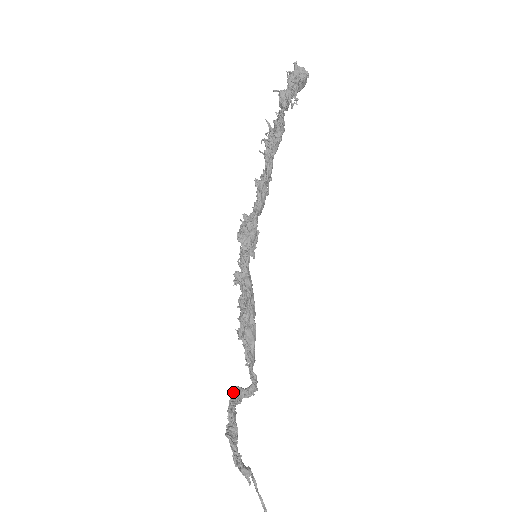
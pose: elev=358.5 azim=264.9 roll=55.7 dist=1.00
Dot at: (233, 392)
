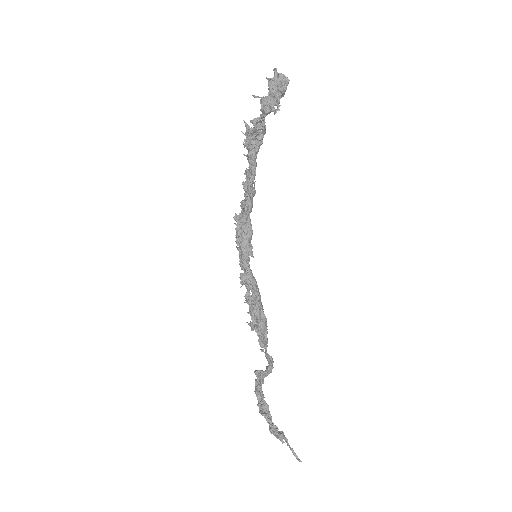
Dot at: occluded
